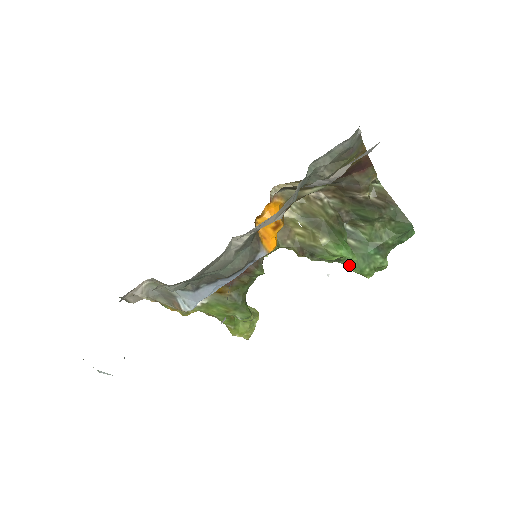
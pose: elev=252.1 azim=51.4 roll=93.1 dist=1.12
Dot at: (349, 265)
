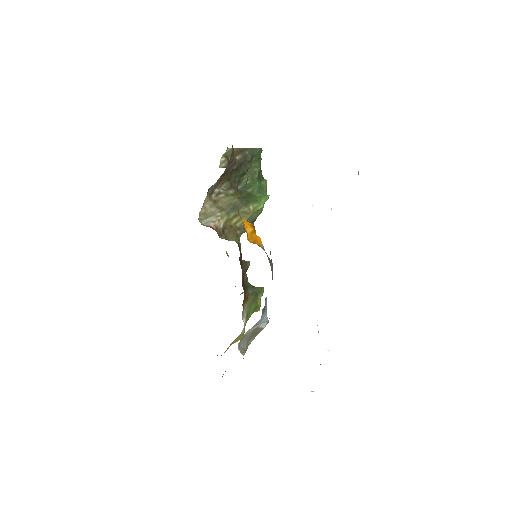
Dot at: occluded
